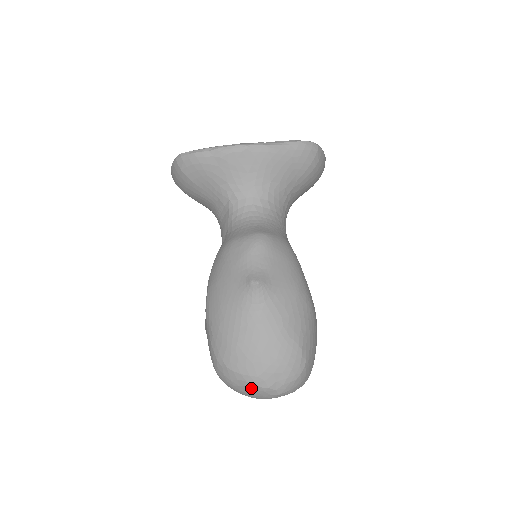
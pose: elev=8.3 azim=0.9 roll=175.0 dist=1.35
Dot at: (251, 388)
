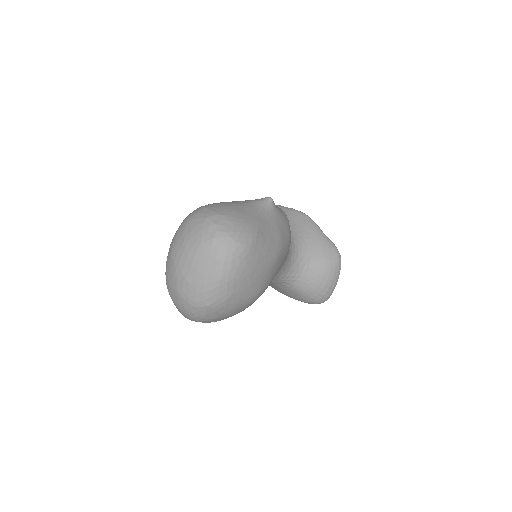
Dot at: (203, 220)
